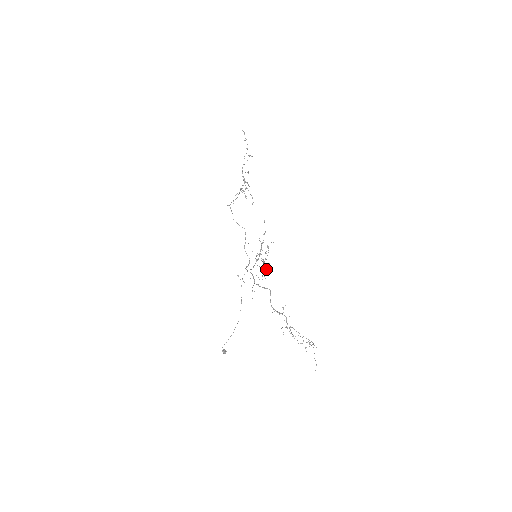
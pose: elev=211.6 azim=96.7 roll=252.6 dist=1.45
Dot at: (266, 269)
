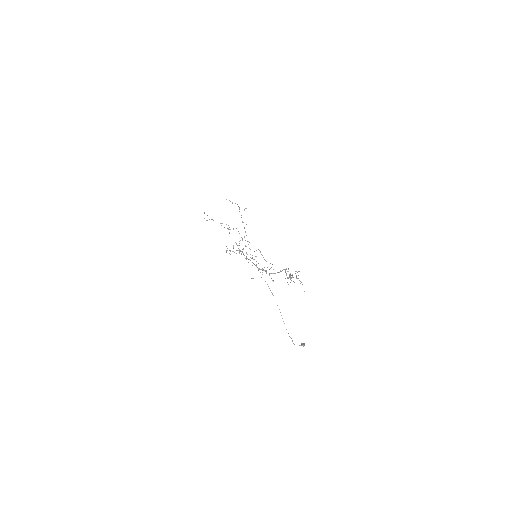
Dot at: occluded
